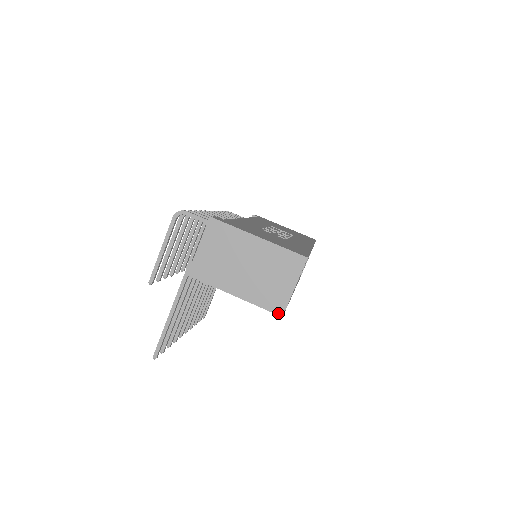
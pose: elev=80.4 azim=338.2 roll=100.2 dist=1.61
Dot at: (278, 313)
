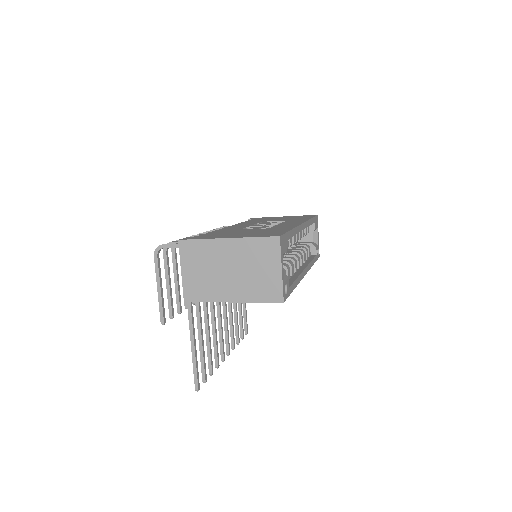
Dot at: (278, 301)
